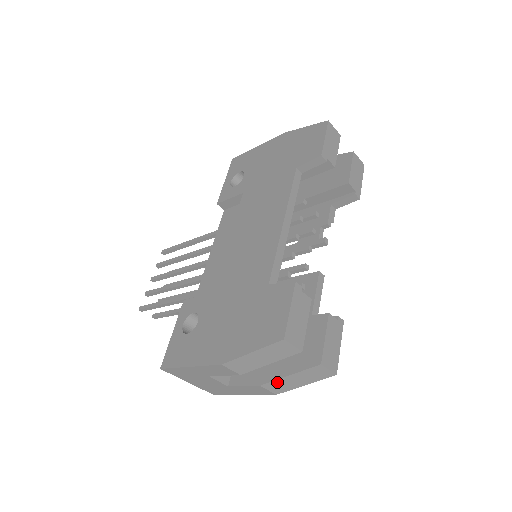
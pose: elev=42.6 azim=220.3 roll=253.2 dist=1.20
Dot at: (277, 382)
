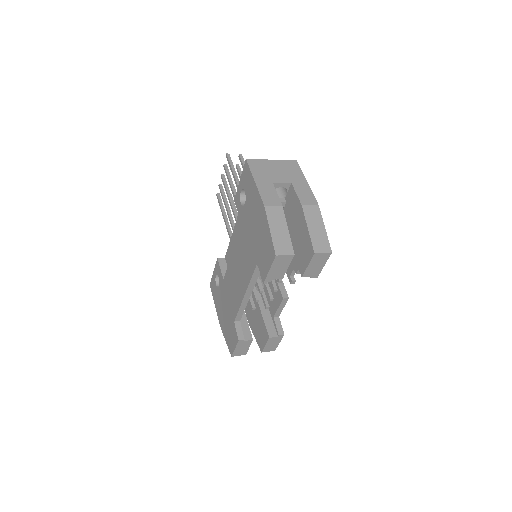
Dot at: occluded
